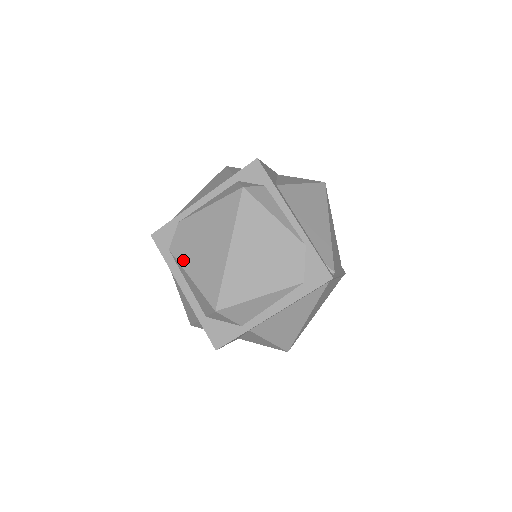
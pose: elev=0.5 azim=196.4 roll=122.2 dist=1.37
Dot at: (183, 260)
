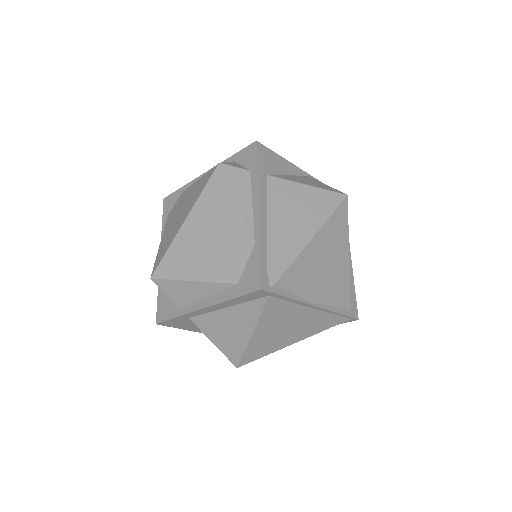
Dot at: (166, 226)
